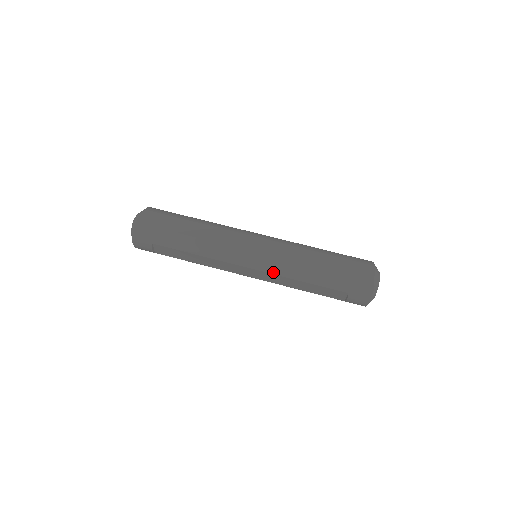
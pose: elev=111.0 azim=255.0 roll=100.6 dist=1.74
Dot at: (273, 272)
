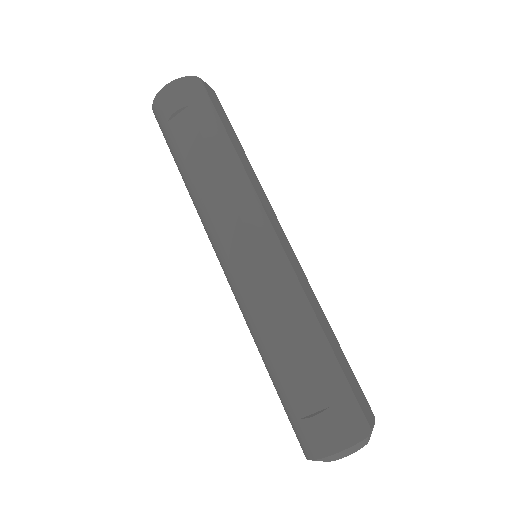
Dot at: (273, 278)
